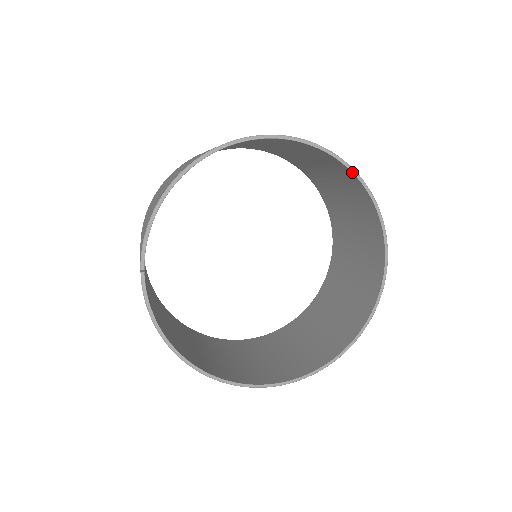
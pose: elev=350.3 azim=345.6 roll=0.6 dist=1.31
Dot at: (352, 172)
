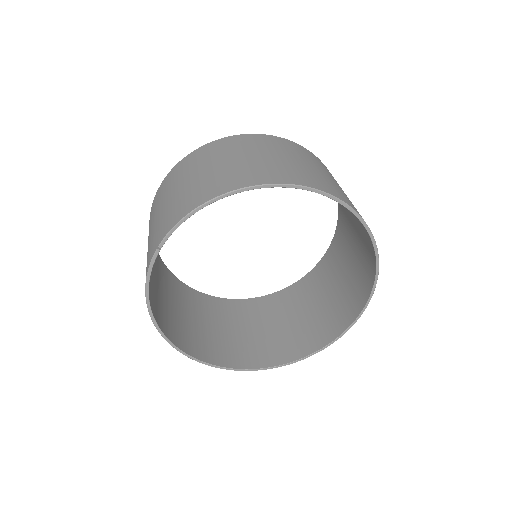
Dot at: (375, 253)
